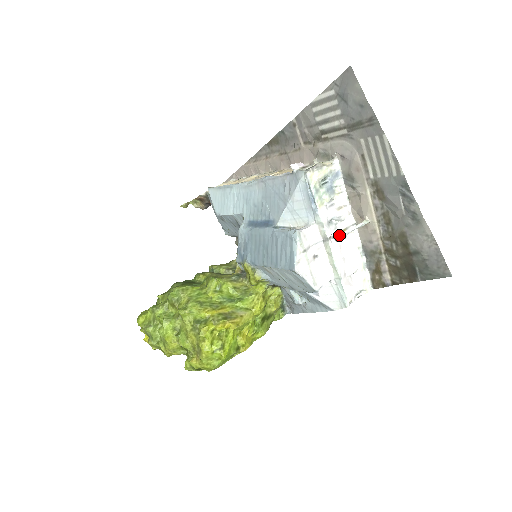
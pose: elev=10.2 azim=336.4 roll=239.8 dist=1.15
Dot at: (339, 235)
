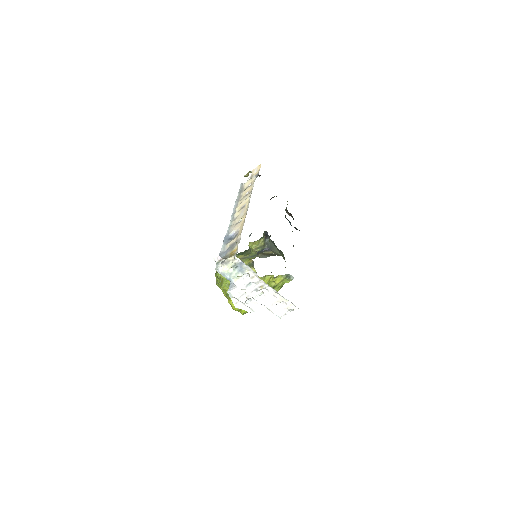
Dot at: (245, 301)
